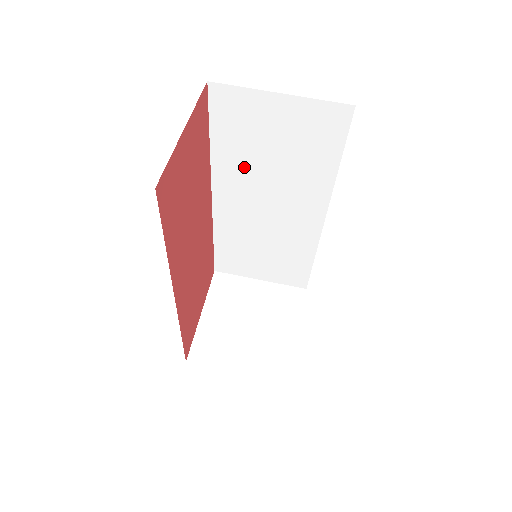
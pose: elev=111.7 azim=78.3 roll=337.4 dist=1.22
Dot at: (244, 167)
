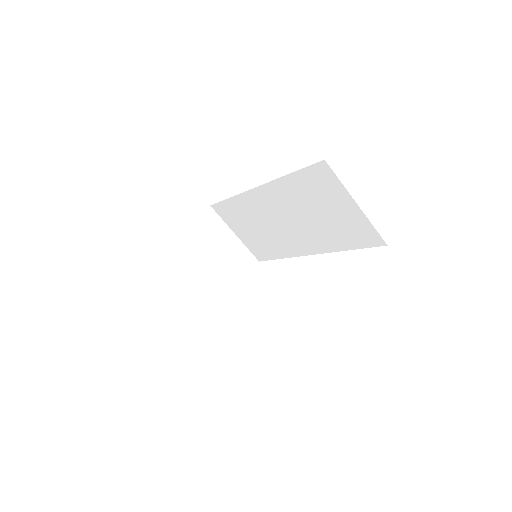
Dot at: (295, 199)
